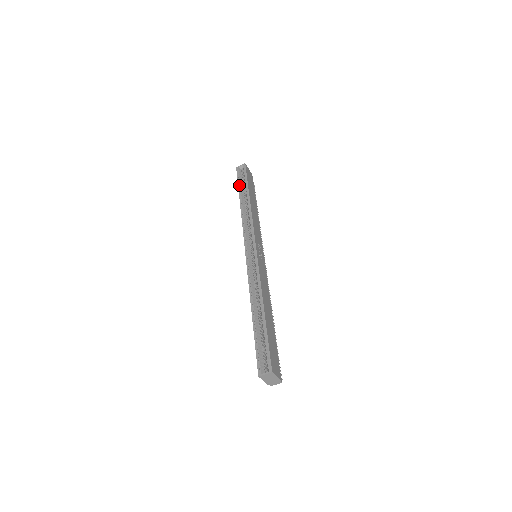
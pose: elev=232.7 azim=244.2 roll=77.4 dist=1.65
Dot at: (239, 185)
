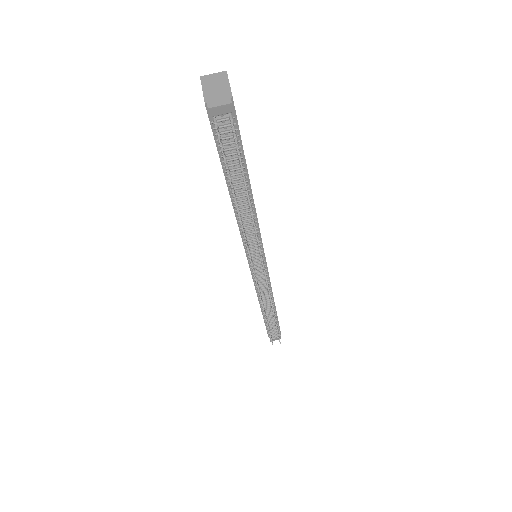
Dot at: occluded
